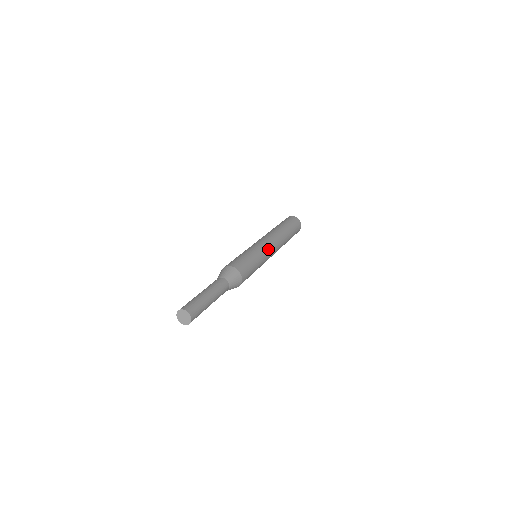
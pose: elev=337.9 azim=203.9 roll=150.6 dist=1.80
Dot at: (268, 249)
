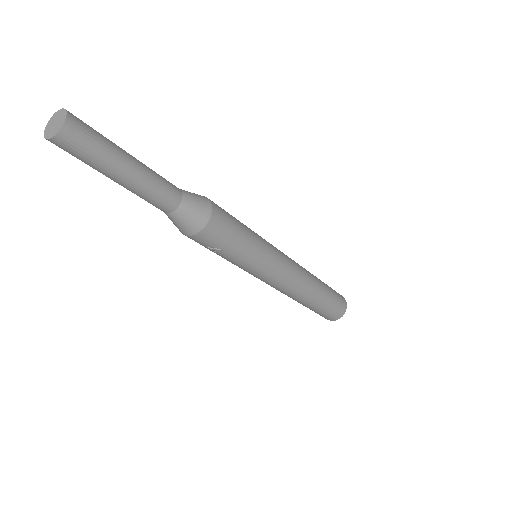
Dot at: occluded
